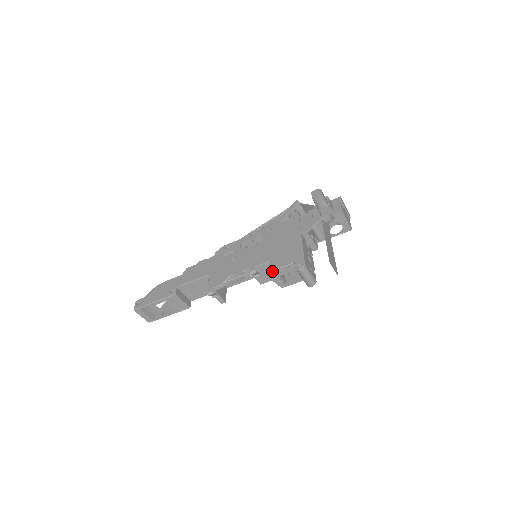
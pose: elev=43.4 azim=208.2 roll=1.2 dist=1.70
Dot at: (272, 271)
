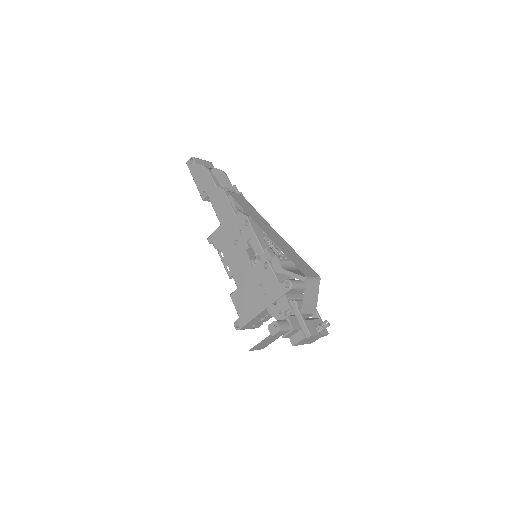
Dot at: (231, 297)
